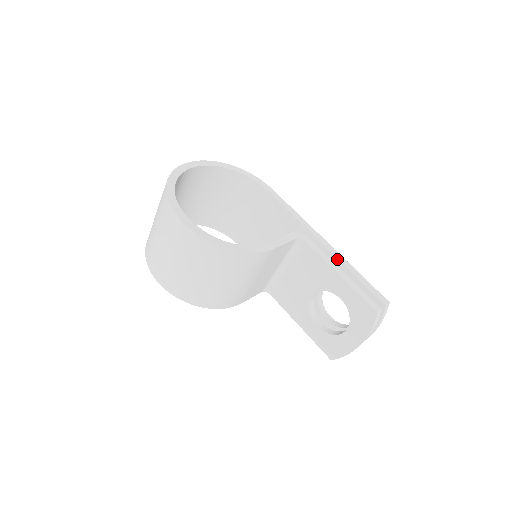
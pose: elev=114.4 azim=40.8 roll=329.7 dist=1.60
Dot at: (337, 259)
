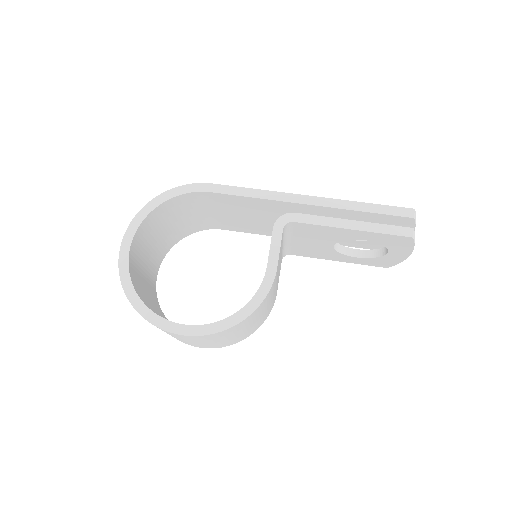
Dot at: (334, 208)
